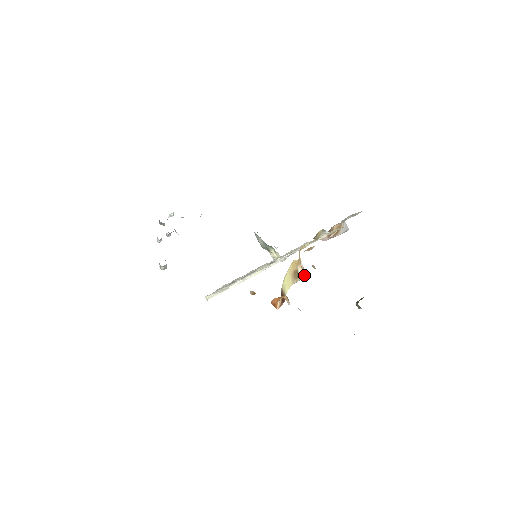
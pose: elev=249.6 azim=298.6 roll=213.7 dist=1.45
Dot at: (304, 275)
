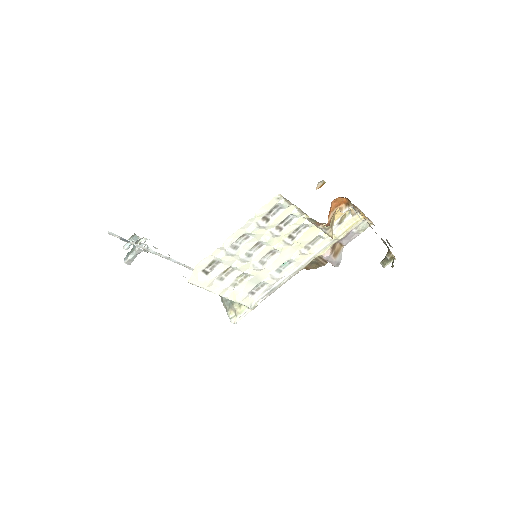
Dot at: occluded
